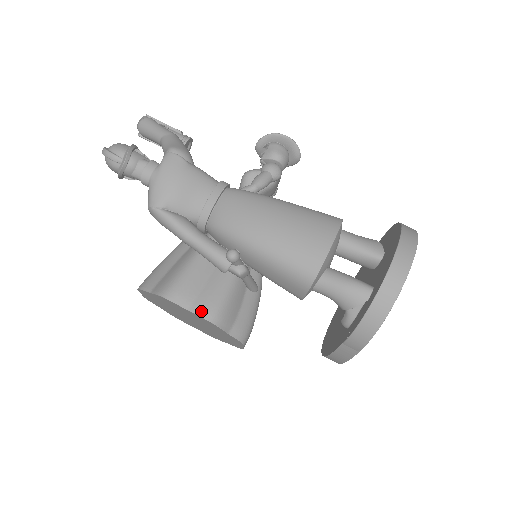
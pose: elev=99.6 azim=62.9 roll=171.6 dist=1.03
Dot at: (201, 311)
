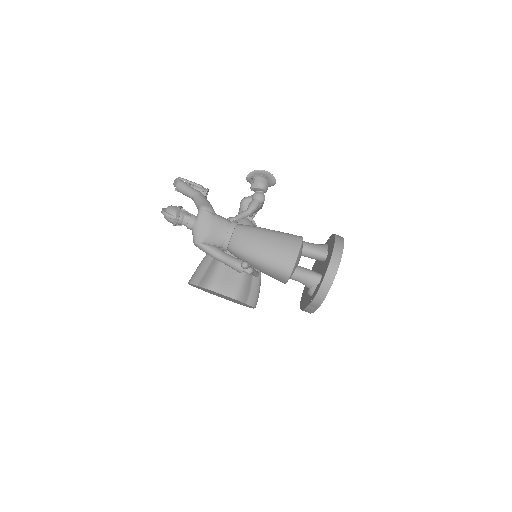
Dot at: (229, 294)
